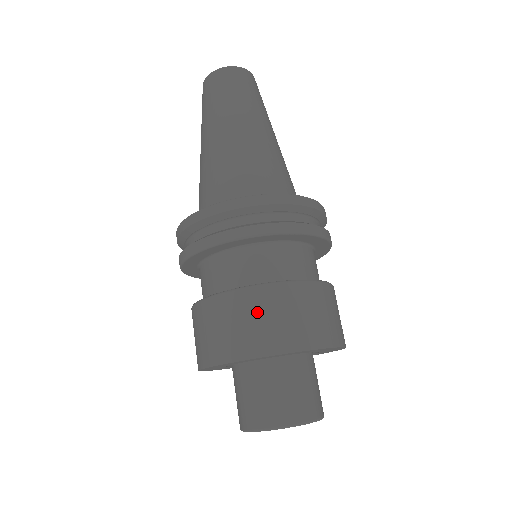
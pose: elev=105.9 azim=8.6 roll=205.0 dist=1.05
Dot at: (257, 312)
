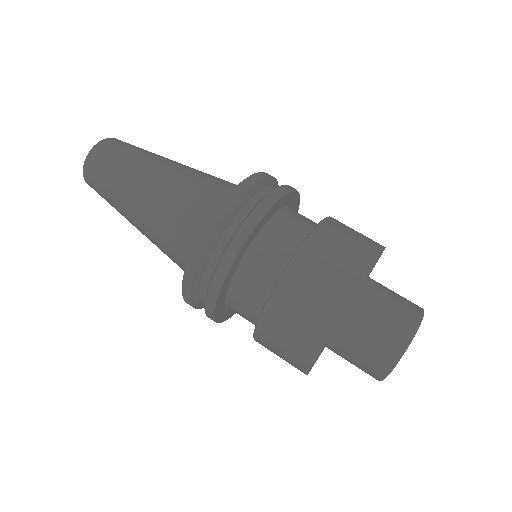
Dot at: (328, 253)
